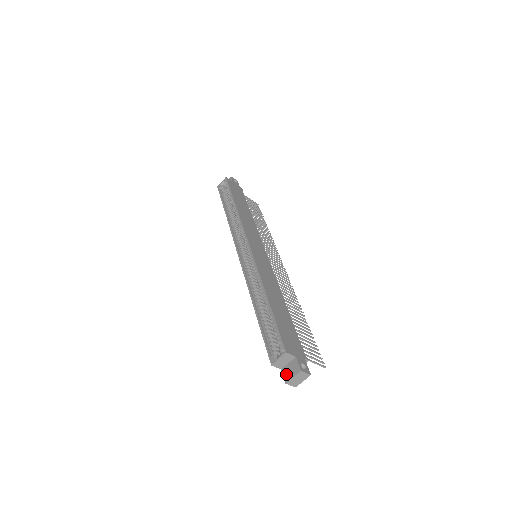
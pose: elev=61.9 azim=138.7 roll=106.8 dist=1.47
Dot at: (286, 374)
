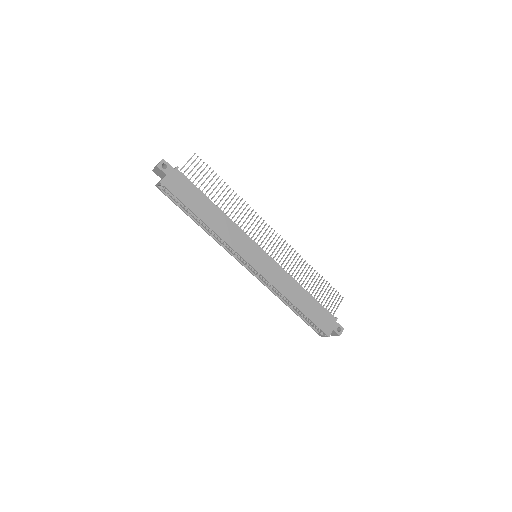
Dot at: occluded
